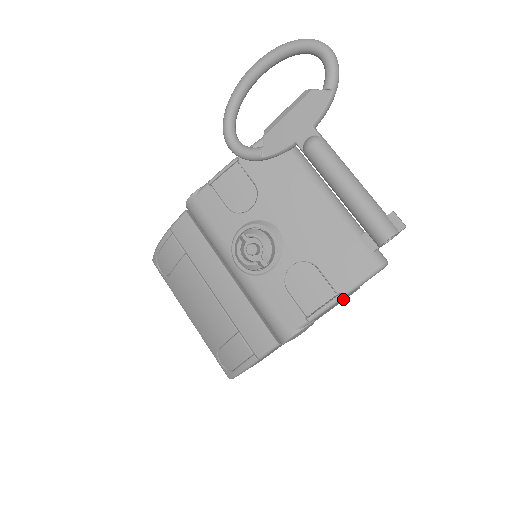
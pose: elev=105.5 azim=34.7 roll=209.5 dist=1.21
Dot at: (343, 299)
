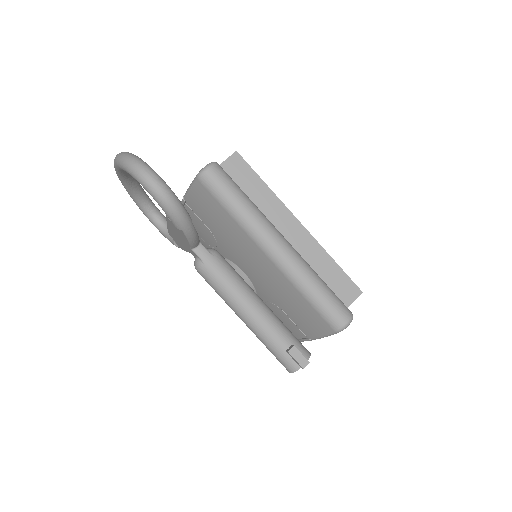
Dot at: occluded
